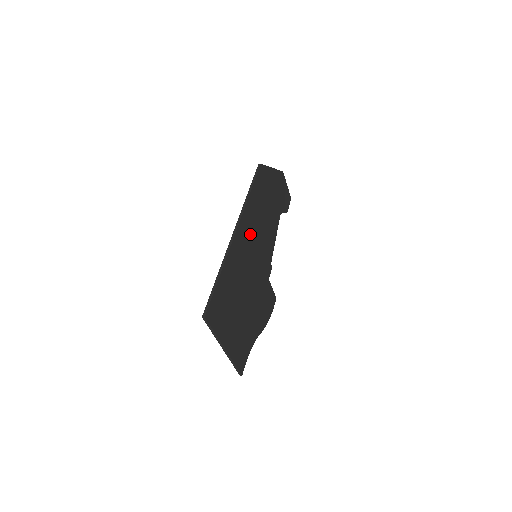
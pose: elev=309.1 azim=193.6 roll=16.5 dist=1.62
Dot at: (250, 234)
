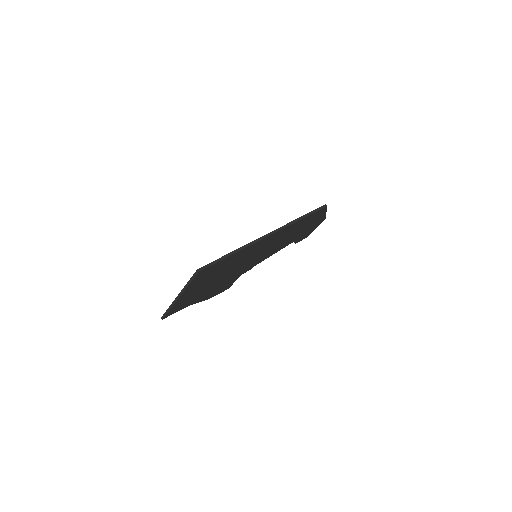
Dot at: (272, 241)
